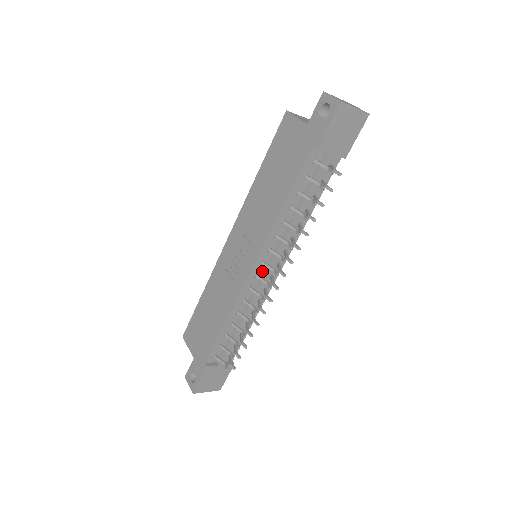
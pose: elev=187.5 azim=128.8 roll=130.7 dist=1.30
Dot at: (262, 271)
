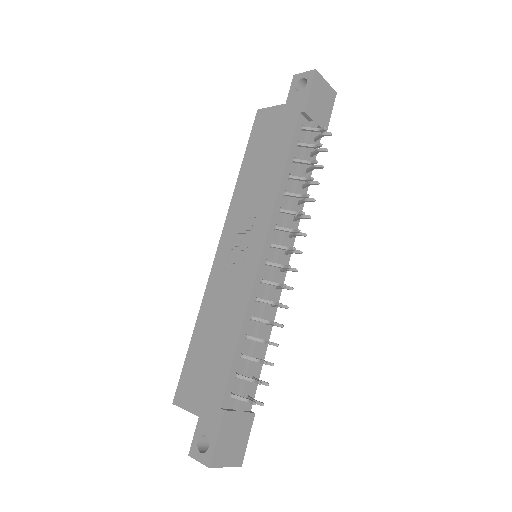
Dot at: (271, 259)
